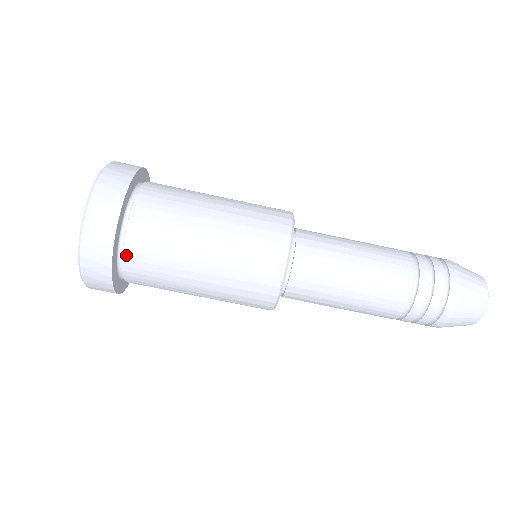
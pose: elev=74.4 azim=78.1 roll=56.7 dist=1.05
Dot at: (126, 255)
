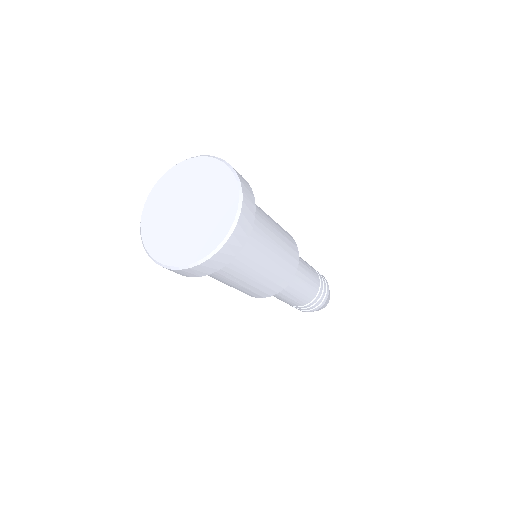
Dot at: occluded
